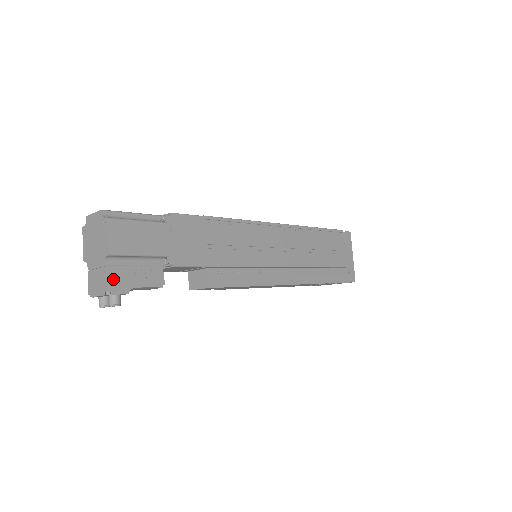
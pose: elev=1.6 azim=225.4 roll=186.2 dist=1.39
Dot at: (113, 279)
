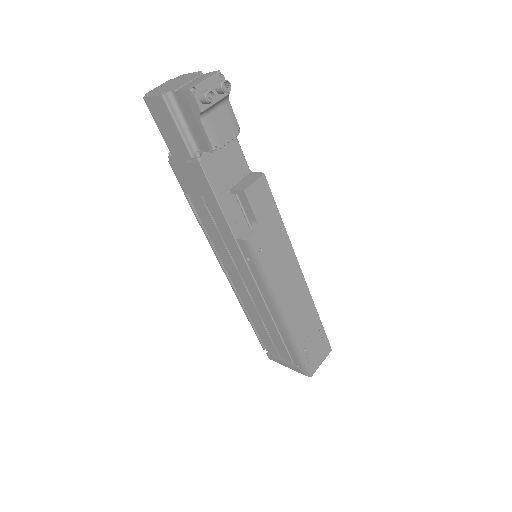
Dot at: occluded
